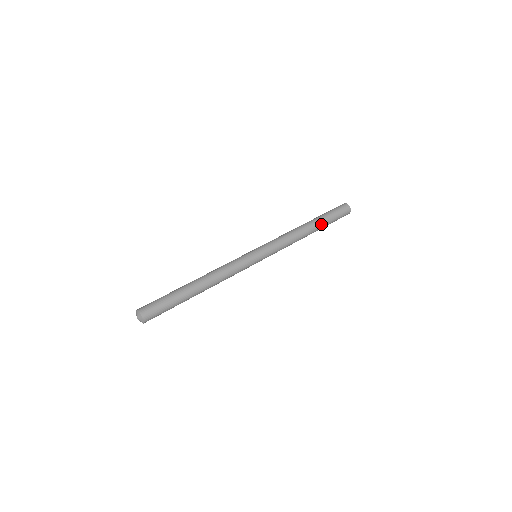
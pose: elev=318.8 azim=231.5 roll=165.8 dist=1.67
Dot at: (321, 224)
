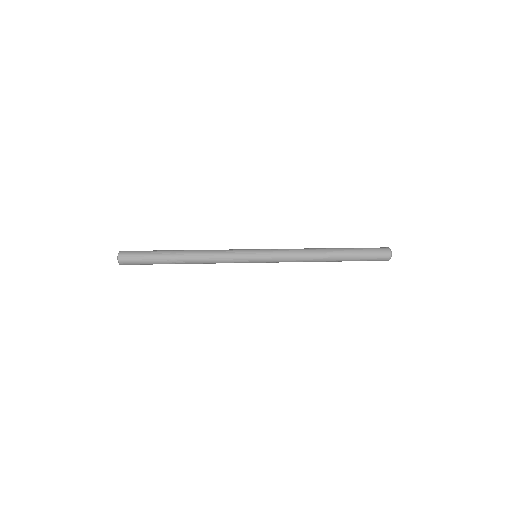
Dot at: (343, 249)
